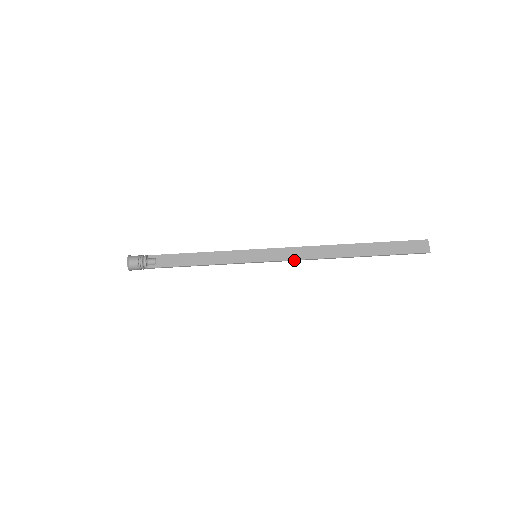
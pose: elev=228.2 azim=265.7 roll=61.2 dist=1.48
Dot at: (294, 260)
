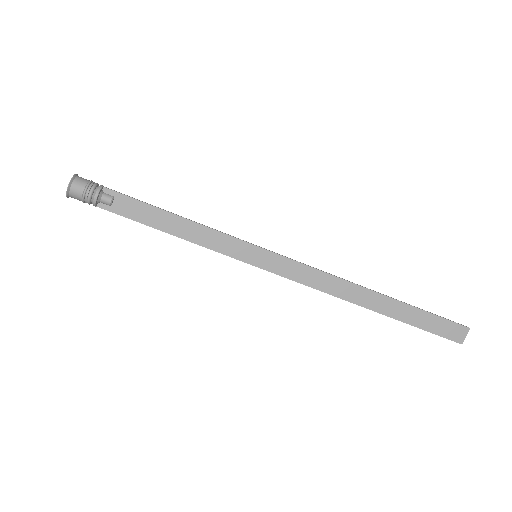
Dot at: (302, 283)
